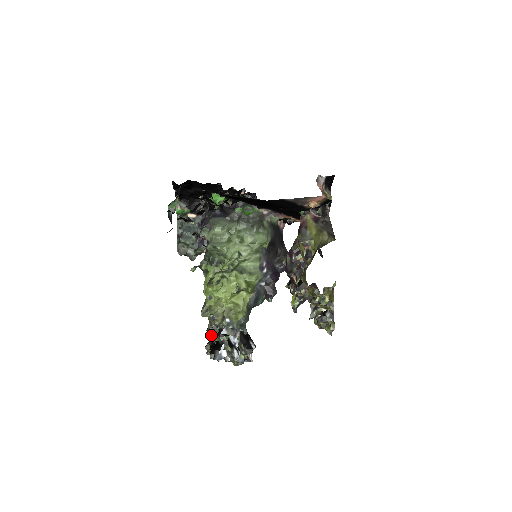
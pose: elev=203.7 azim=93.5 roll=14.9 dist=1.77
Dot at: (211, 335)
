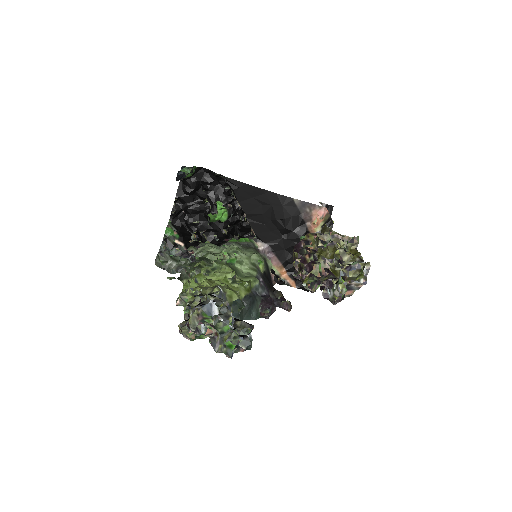
Dot at: (190, 313)
